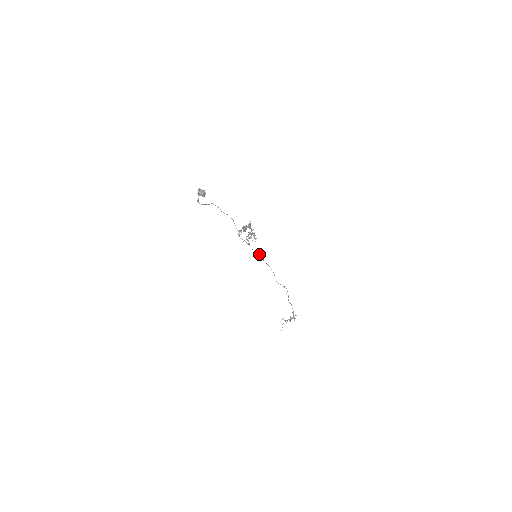
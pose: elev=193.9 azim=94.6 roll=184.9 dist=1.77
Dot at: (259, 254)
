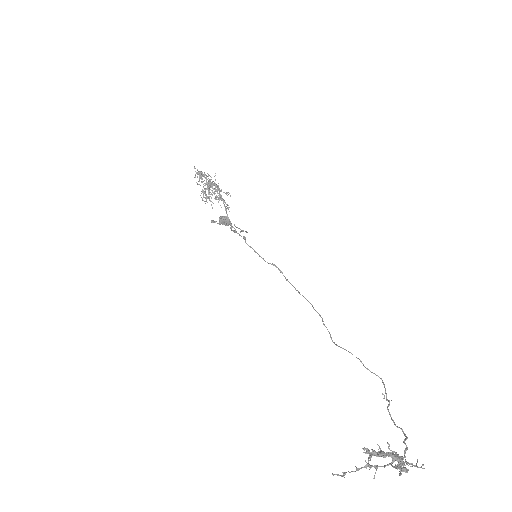
Dot at: (272, 264)
